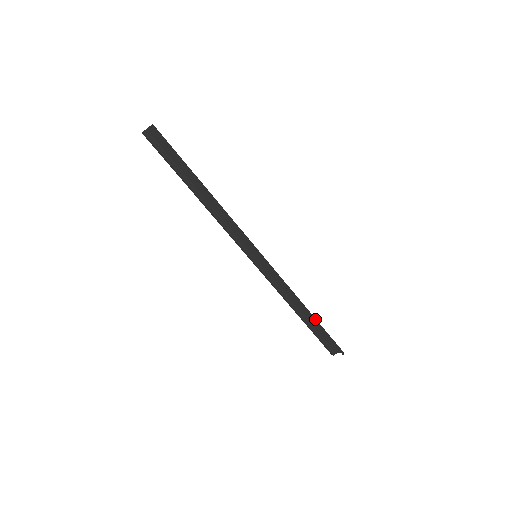
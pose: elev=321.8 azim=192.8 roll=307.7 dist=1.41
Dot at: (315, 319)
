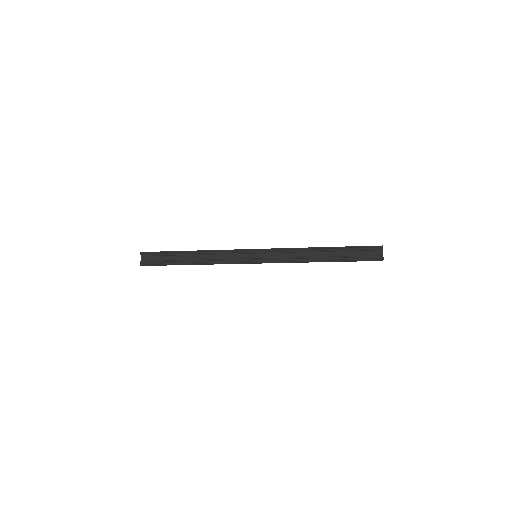
Dot at: (333, 248)
